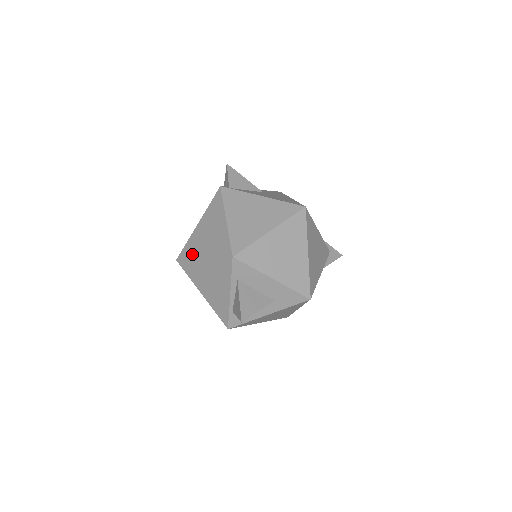
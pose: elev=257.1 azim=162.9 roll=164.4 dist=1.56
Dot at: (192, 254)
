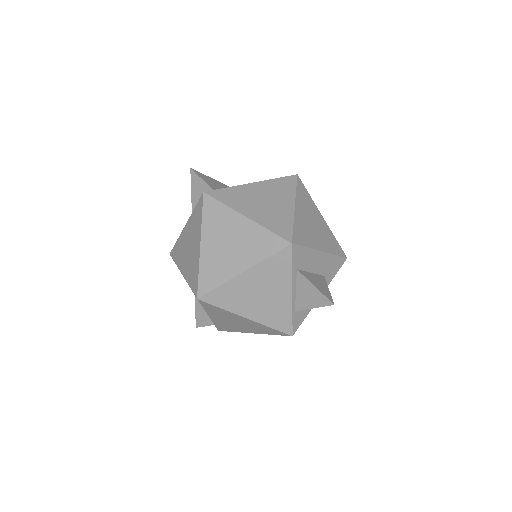
Dot at: (221, 277)
